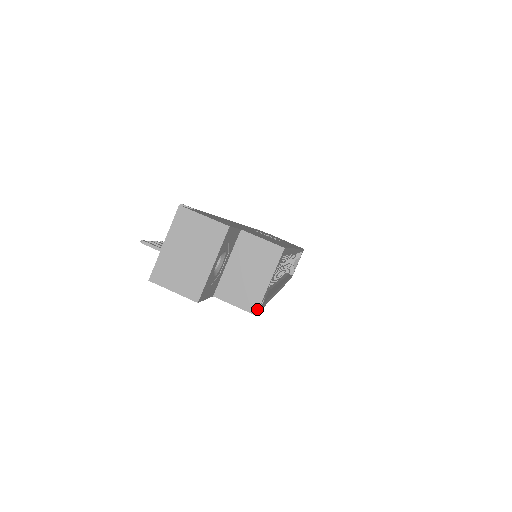
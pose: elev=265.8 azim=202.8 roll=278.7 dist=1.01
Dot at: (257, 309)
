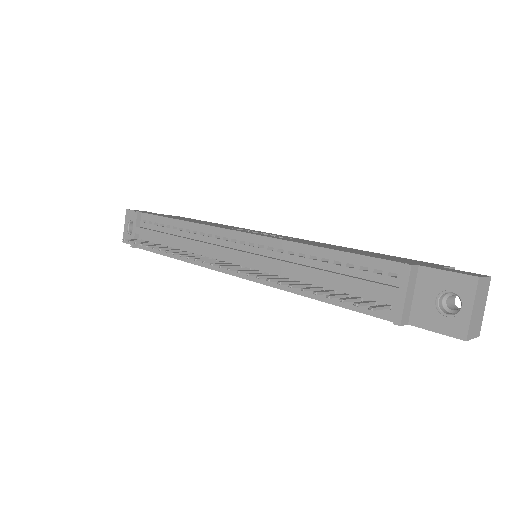
Dot at: occluded
